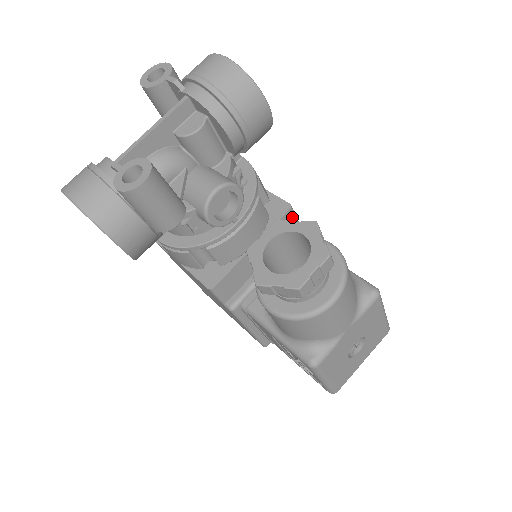
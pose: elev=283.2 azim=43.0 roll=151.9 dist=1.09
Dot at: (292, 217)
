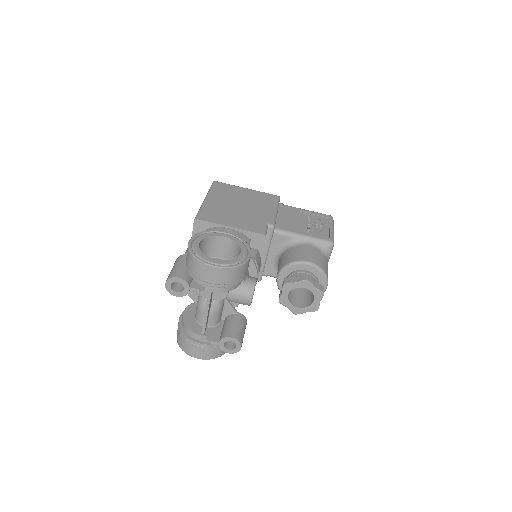
Dot at: occluded
